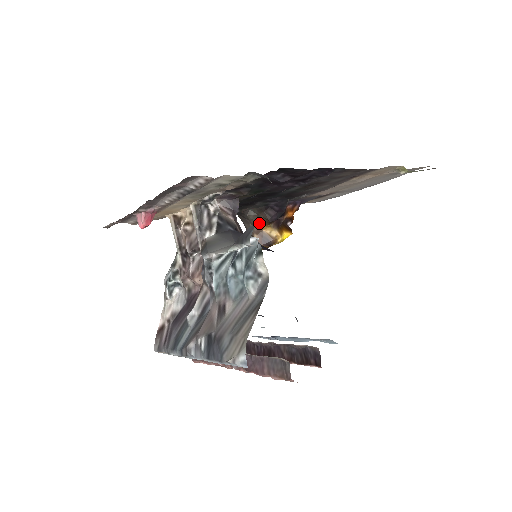
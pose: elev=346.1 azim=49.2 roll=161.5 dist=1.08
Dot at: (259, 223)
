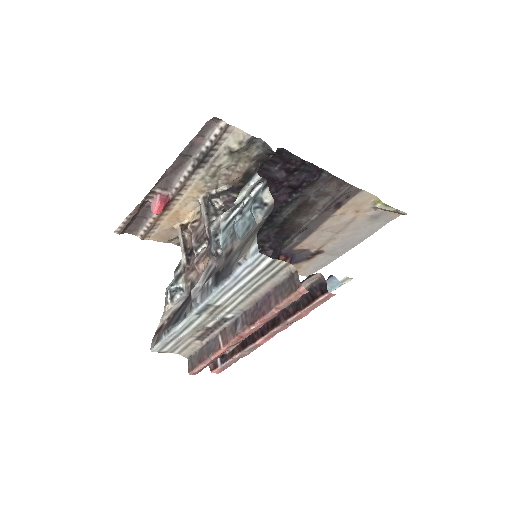
Dot at: occluded
